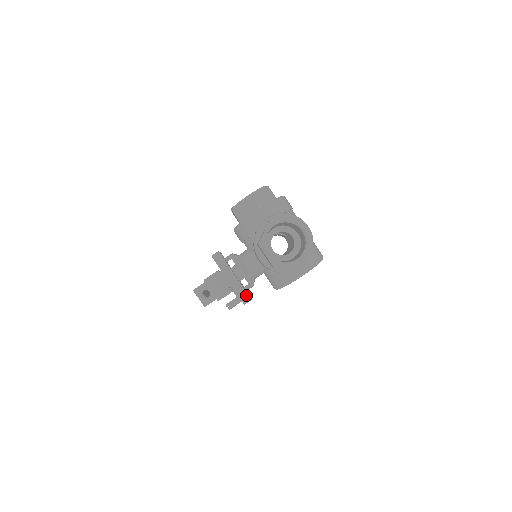
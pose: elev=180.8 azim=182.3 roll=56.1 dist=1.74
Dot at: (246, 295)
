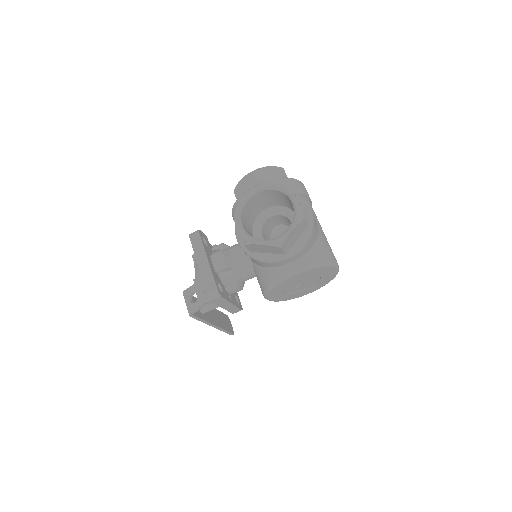
Dot at: (214, 287)
